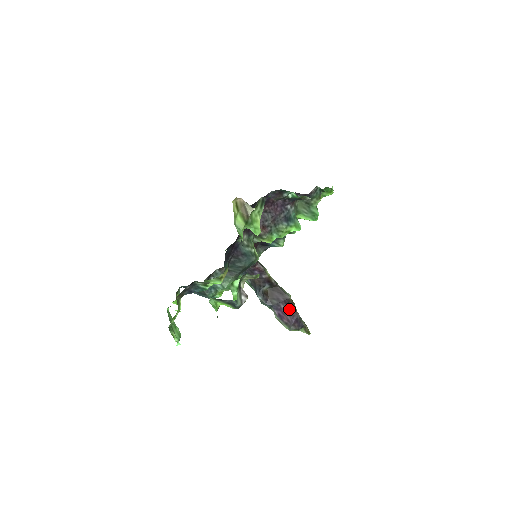
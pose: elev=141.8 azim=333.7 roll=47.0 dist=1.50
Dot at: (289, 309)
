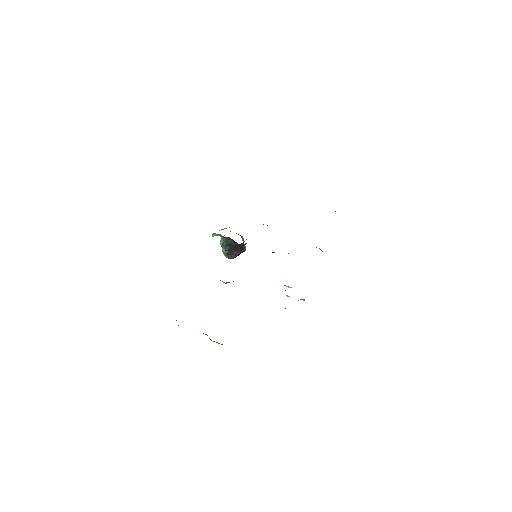
Dot at: (238, 254)
